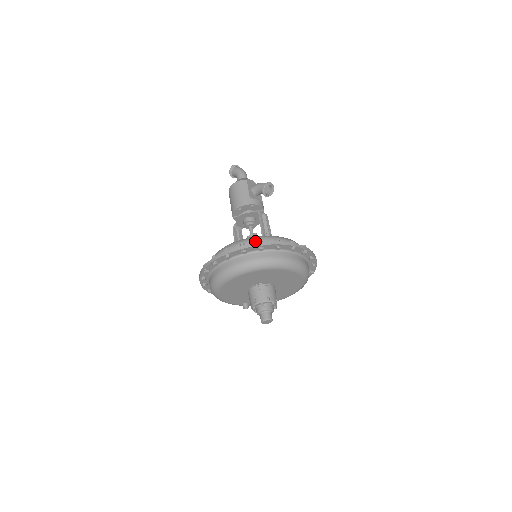
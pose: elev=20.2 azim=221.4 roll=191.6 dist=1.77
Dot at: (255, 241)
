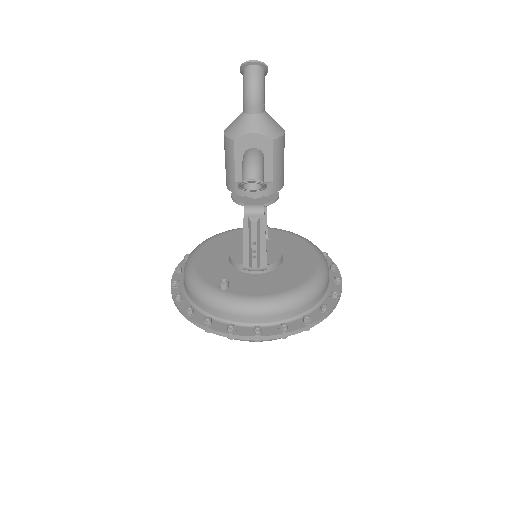
Dot at: (194, 297)
